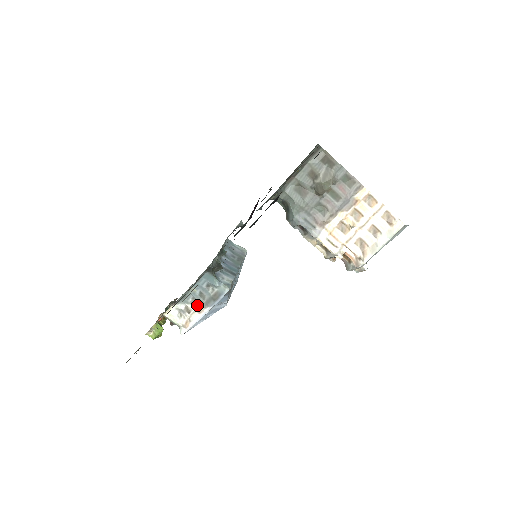
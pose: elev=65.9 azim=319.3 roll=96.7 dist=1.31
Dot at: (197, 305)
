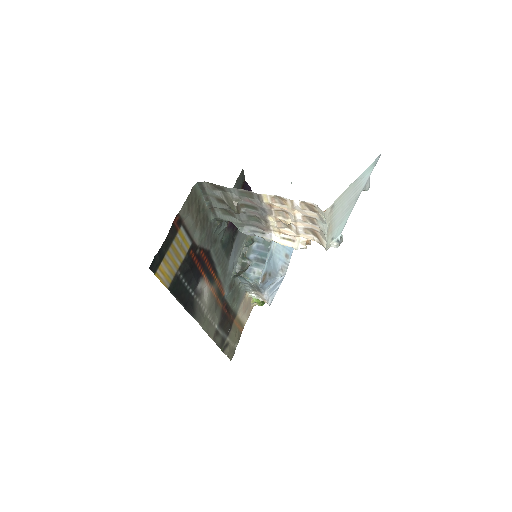
Dot at: (257, 291)
